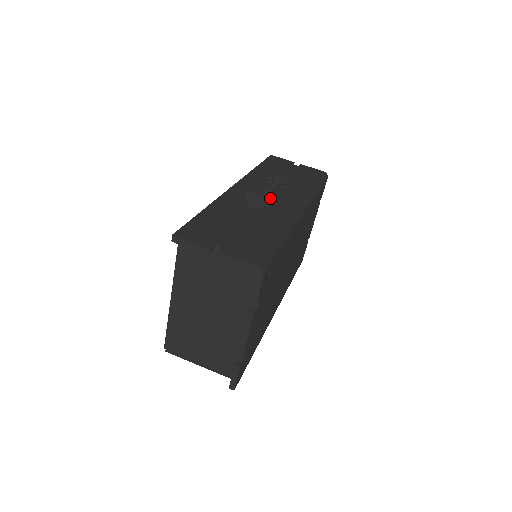
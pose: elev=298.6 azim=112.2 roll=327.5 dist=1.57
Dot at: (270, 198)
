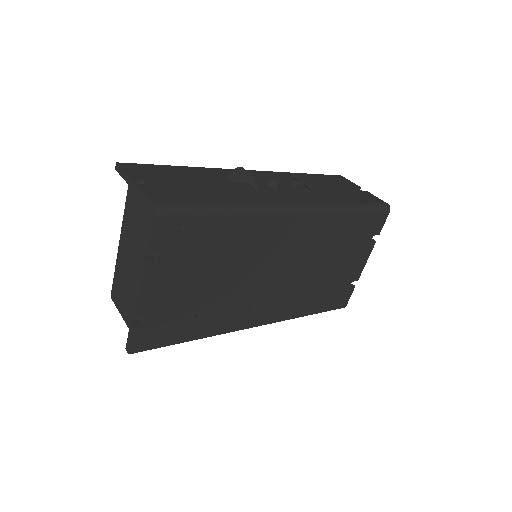
Dot at: (255, 177)
